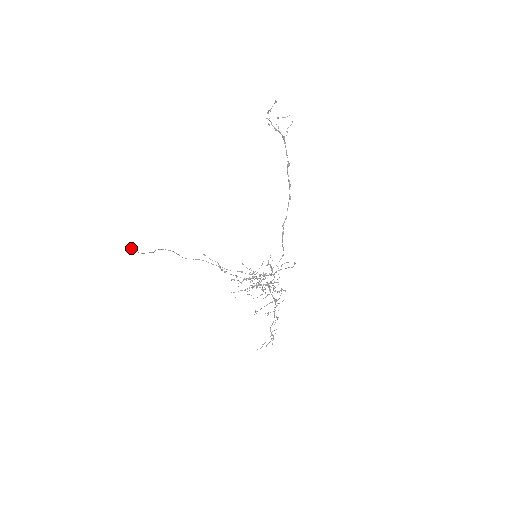
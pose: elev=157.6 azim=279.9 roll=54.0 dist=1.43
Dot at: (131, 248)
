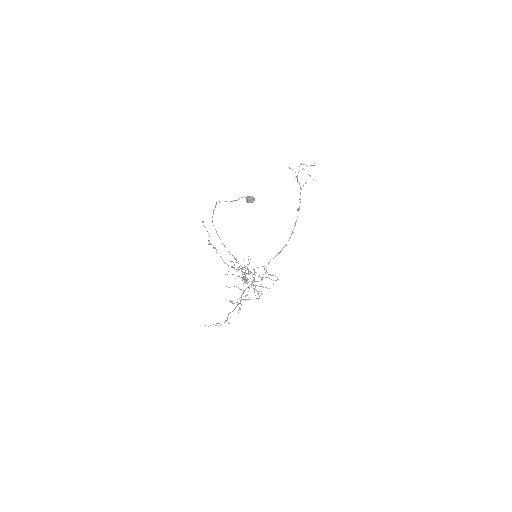
Dot at: (251, 200)
